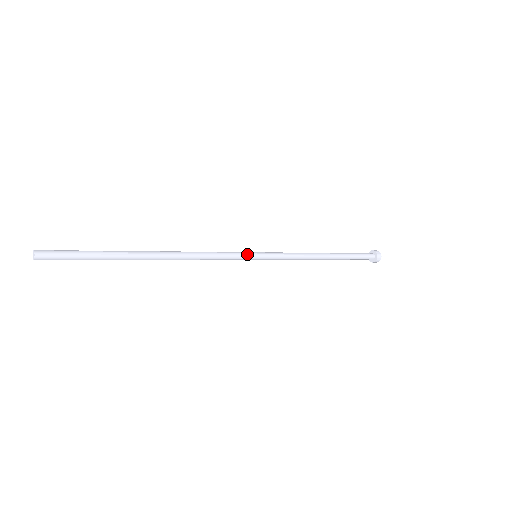
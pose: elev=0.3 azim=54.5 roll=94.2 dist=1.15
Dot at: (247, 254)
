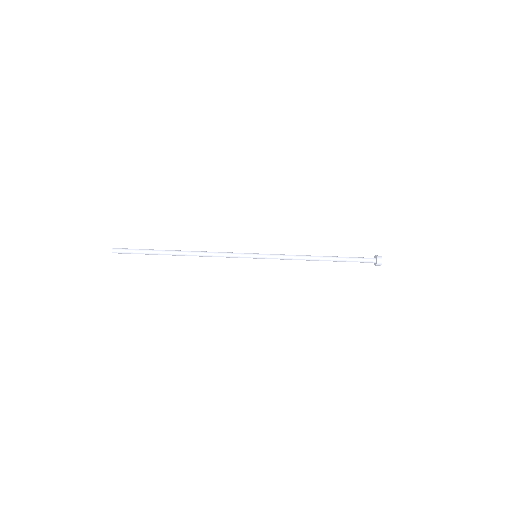
Dot at: (247, 256)
